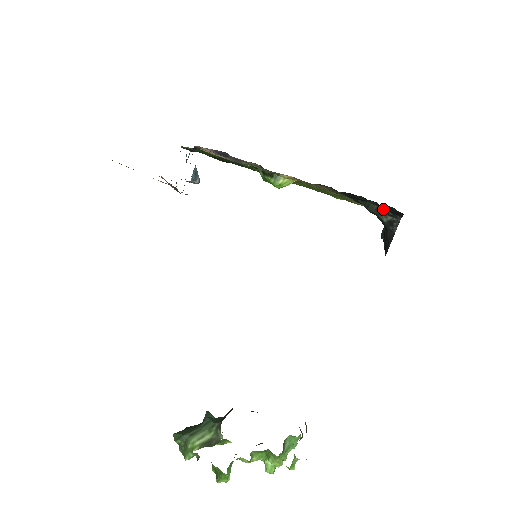
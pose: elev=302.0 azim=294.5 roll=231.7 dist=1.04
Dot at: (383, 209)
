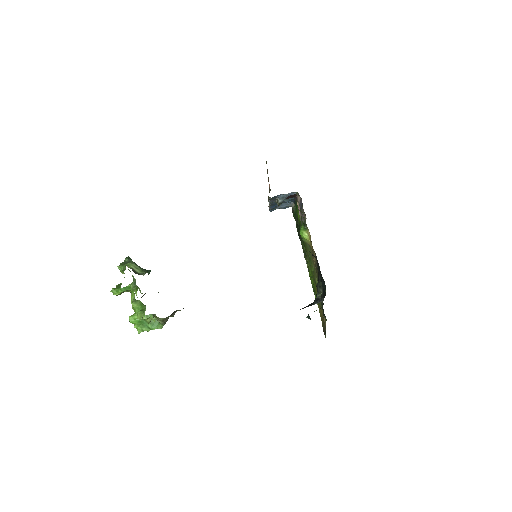
Dot at: (322, 290)
